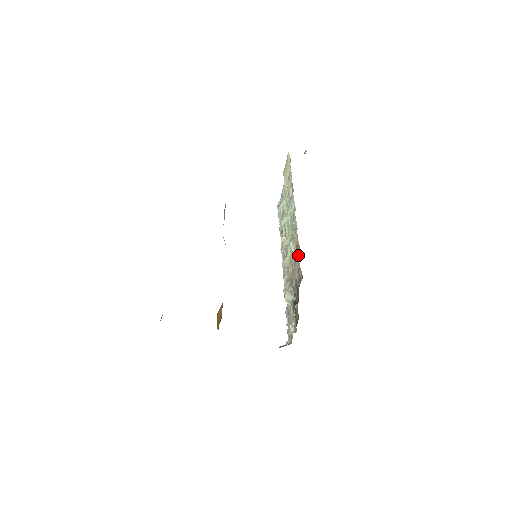
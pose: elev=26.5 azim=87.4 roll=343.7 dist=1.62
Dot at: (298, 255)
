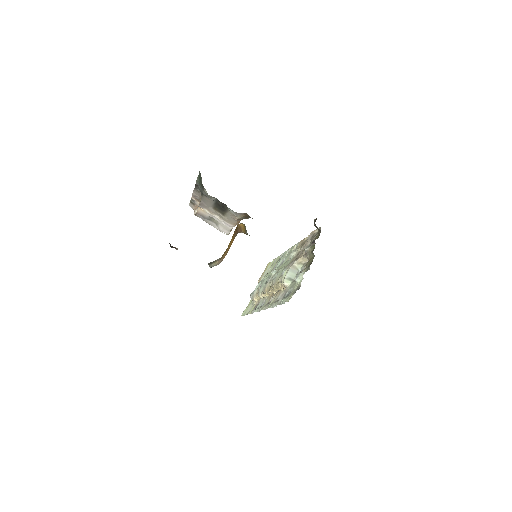
Dot at: (310, 233)
